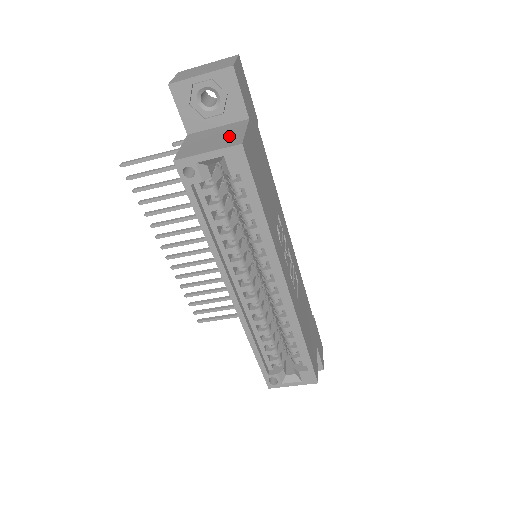
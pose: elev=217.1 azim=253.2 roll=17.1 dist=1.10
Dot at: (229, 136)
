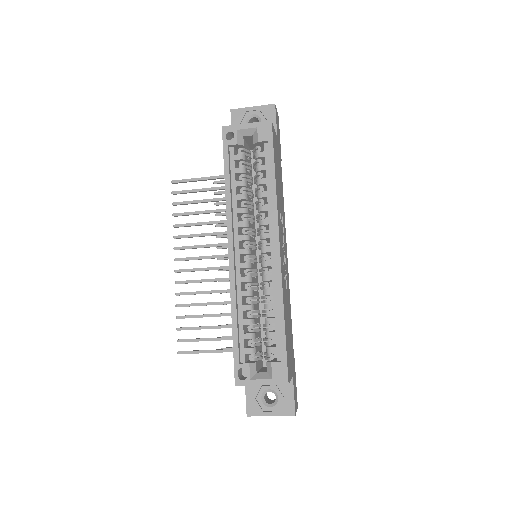
Dot at: occluded
